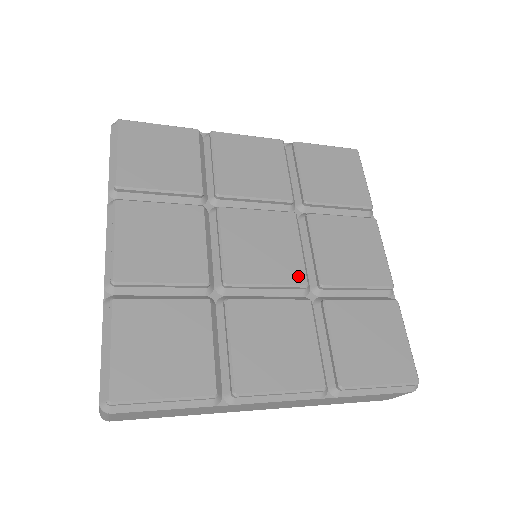
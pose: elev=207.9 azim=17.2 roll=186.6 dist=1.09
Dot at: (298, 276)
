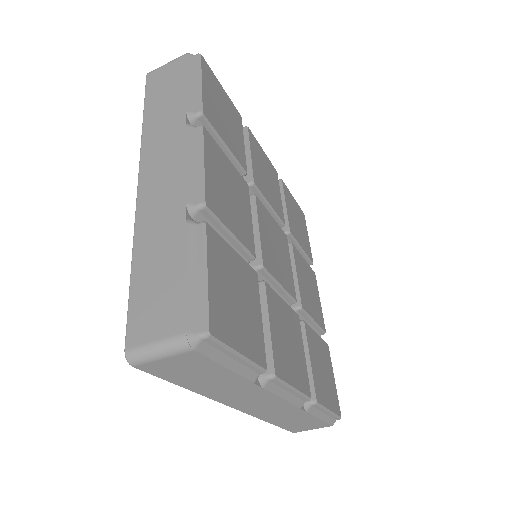
Dot at: (293, 290)
